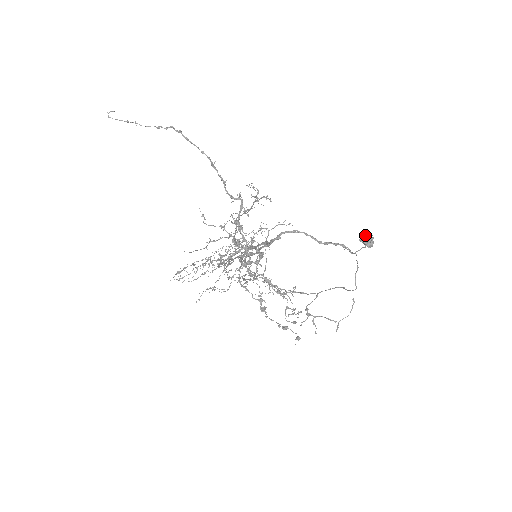
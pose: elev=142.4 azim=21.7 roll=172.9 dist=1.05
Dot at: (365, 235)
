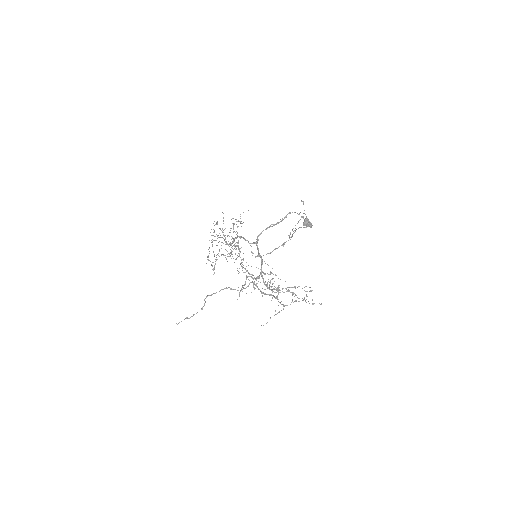
Dot at: (305, 223)
